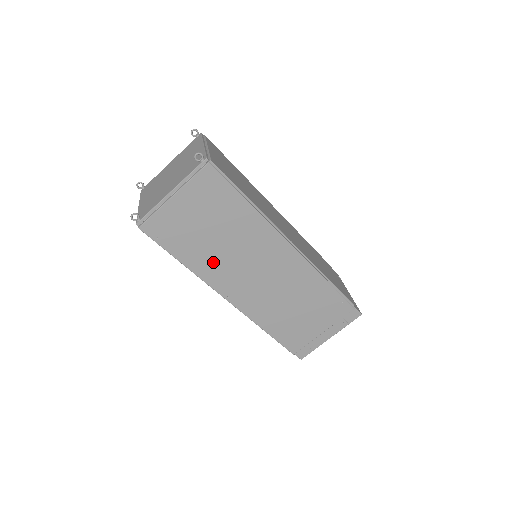
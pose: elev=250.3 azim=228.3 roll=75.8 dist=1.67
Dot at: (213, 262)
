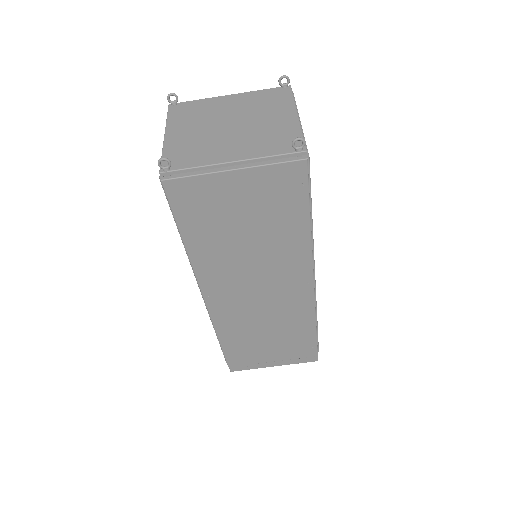
Dot at: (220, 258)
